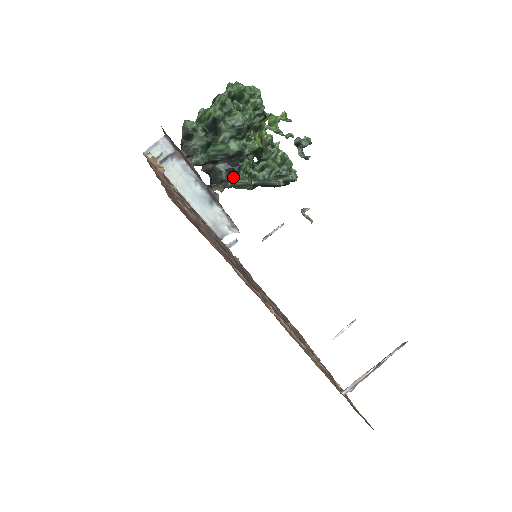
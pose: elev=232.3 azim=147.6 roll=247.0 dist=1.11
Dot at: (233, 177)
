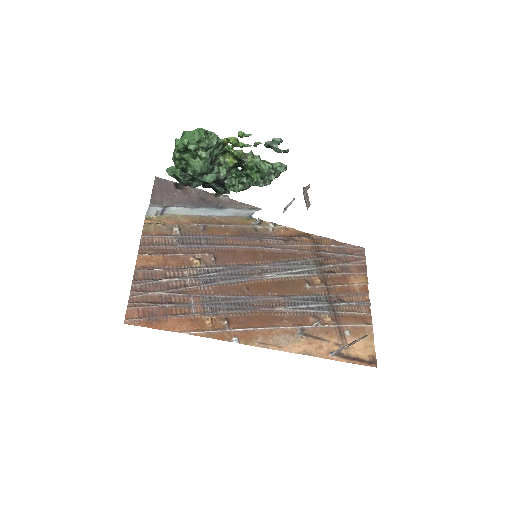
Dot at: occluded
